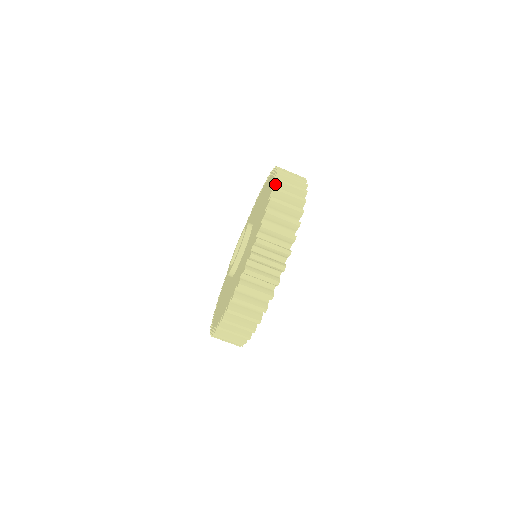
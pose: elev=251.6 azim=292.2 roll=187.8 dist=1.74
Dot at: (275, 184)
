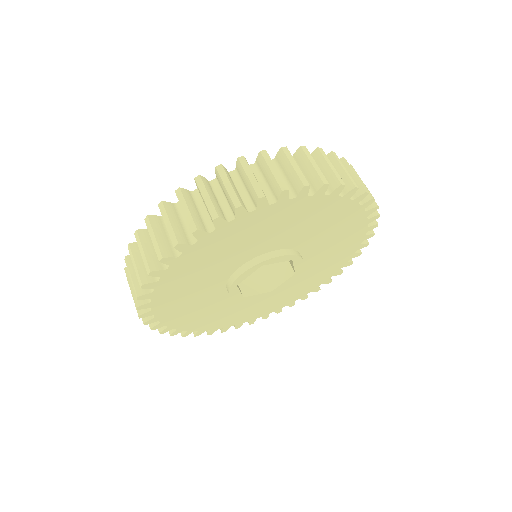
Dot at: occluded
